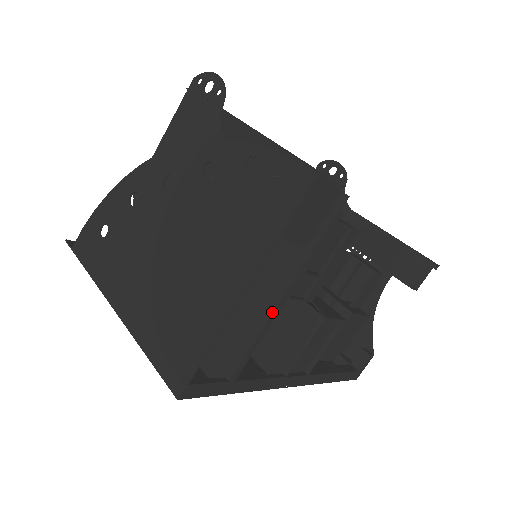
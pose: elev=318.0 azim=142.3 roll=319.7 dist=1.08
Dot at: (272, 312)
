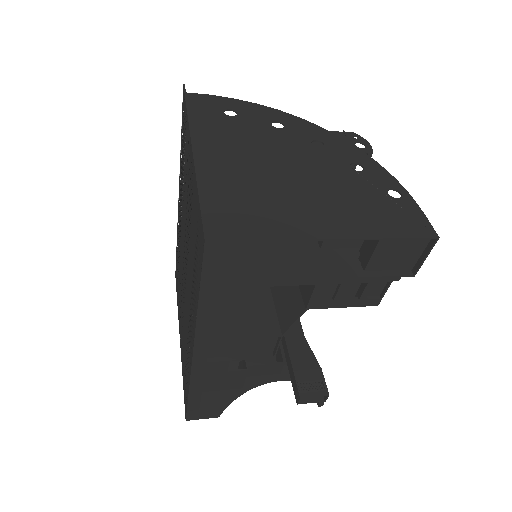
Dot at: (302, 278)
